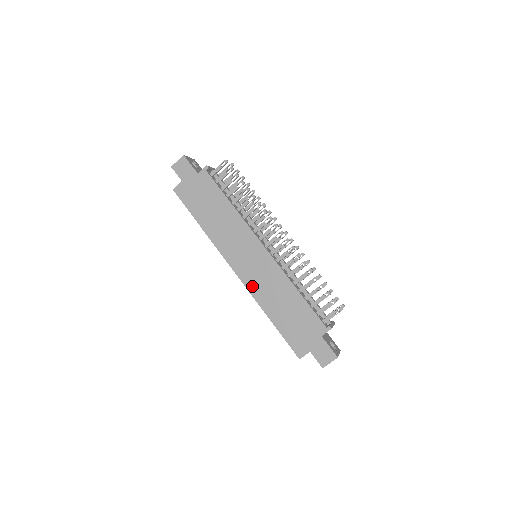
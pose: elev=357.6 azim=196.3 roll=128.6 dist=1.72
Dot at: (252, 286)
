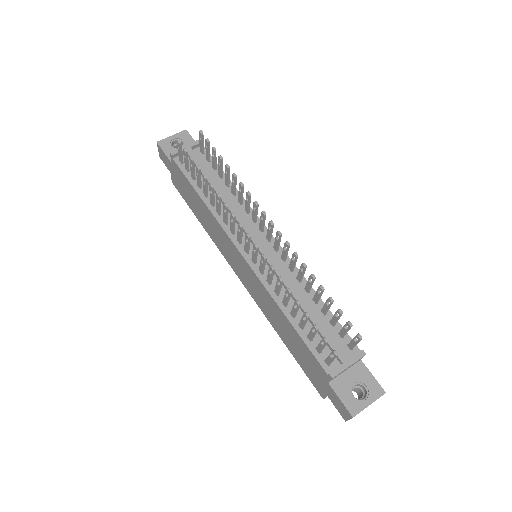
Dot at: (256, 299)
